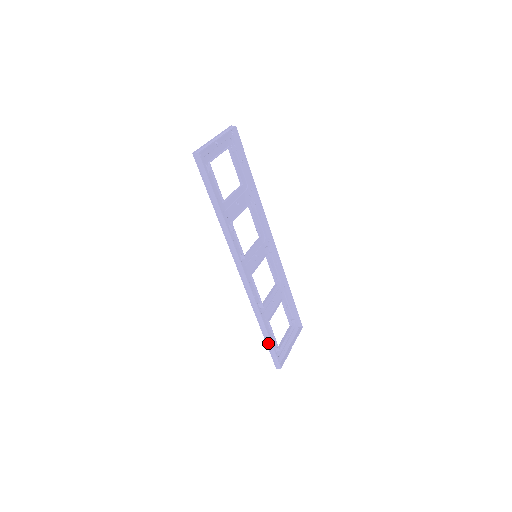
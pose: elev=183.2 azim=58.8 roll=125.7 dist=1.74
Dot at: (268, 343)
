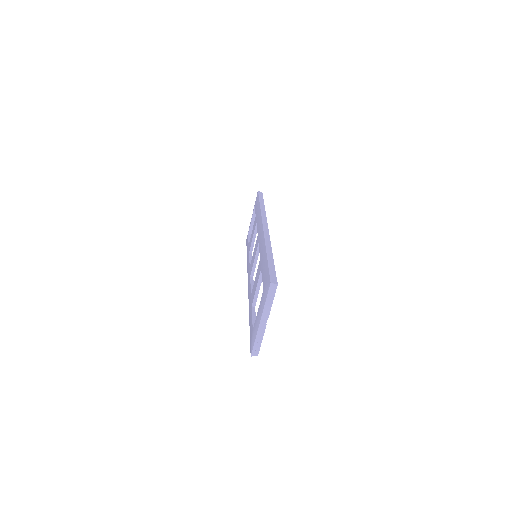
Dot at: (270, 263)
